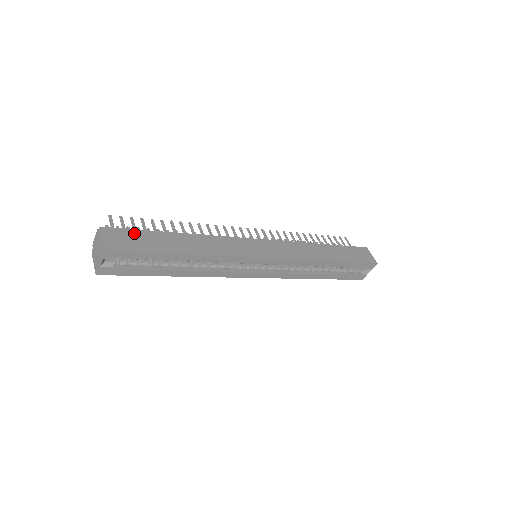
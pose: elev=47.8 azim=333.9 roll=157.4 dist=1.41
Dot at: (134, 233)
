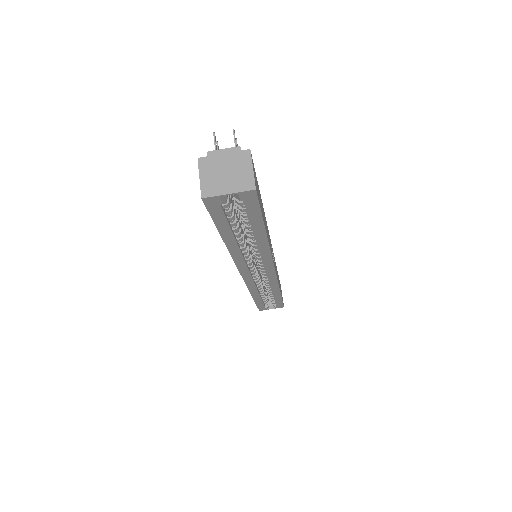
Dot at: occluded
